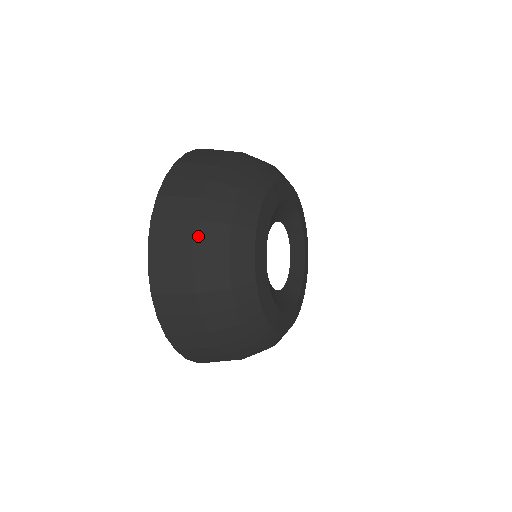
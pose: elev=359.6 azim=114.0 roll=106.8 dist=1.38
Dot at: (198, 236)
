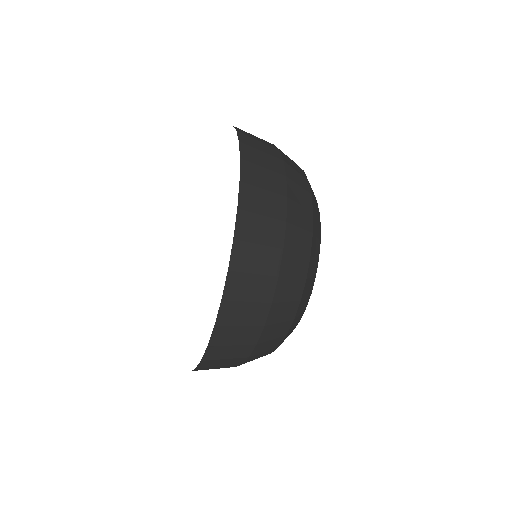
Dot at: (288, 241)
